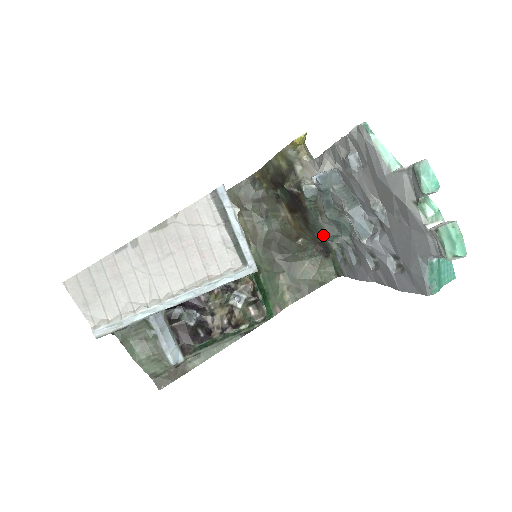
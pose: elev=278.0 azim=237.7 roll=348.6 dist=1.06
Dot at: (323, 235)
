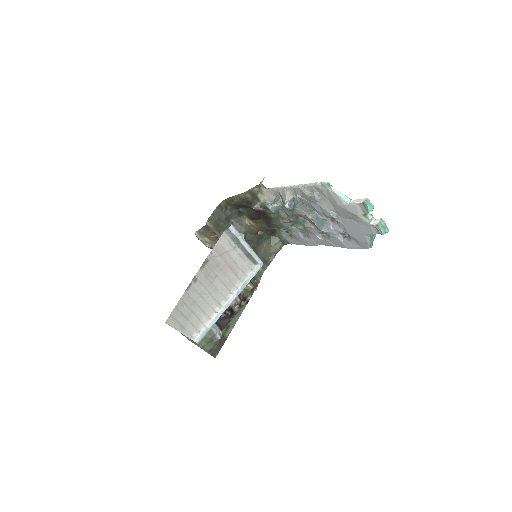
Dot at: (281, 228)
